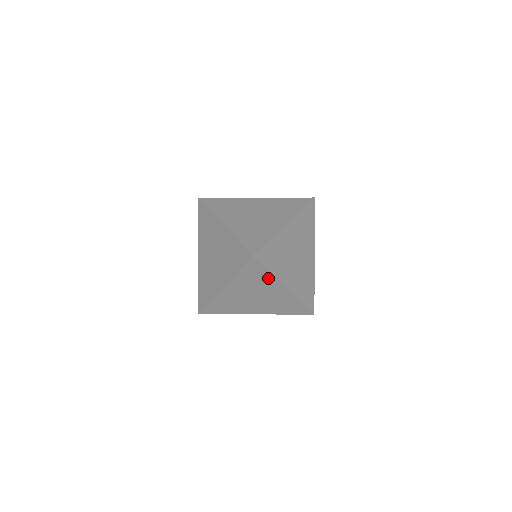
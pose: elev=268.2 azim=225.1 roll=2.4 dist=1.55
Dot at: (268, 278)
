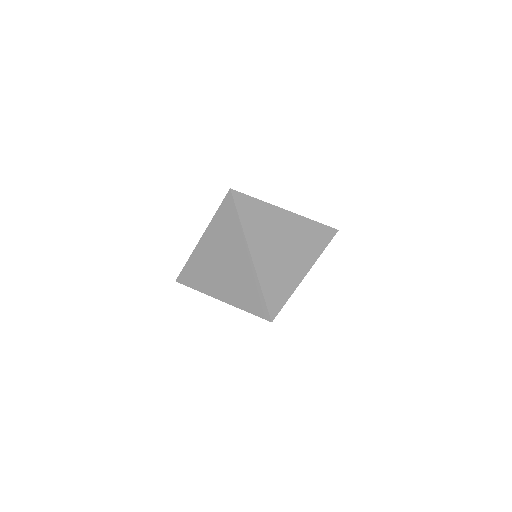
Dot at: occluded
